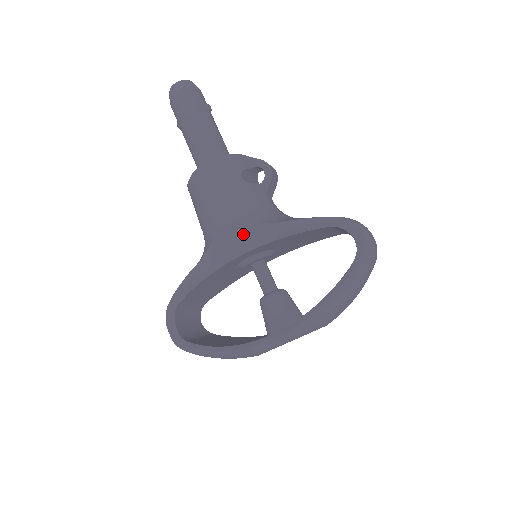
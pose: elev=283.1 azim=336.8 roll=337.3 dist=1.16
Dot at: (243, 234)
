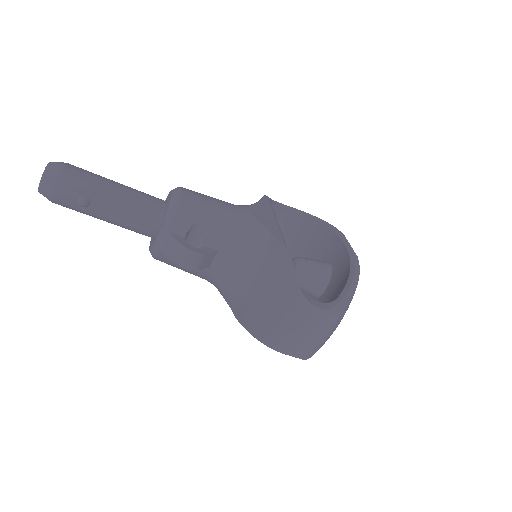
Dot at: occluded
